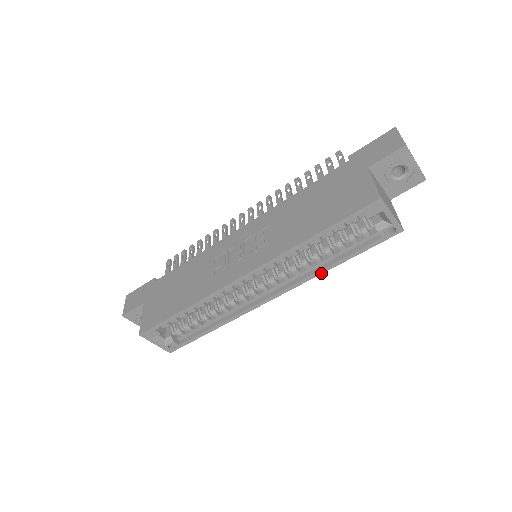
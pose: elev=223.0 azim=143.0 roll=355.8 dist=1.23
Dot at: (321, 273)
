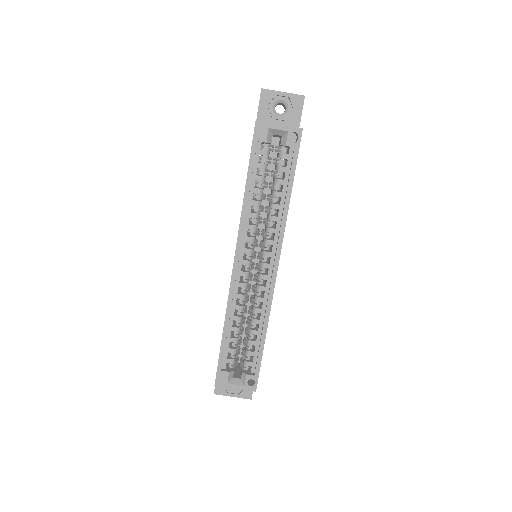
Dot at: (286, 214)
